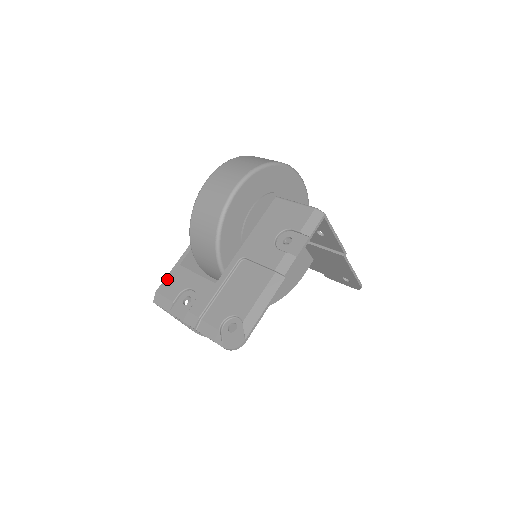
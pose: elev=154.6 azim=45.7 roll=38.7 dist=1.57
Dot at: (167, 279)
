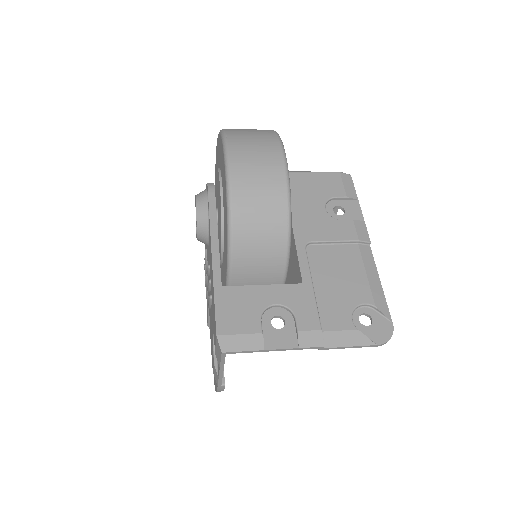
Dot at: (220, 311)
